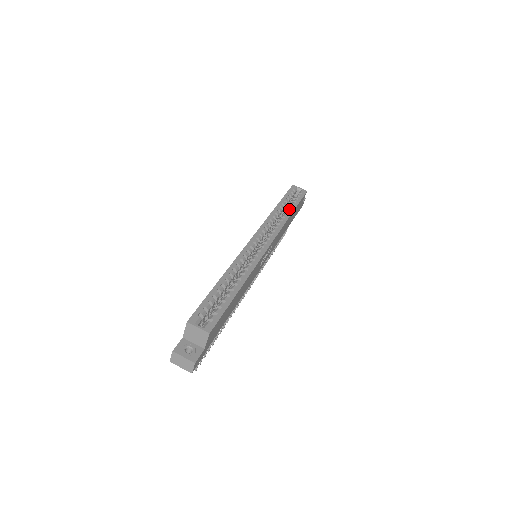
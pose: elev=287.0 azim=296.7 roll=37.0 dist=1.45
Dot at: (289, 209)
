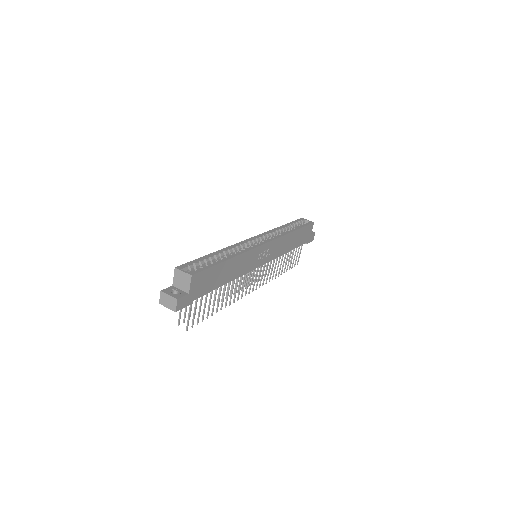
Dot at: (292, 228)
